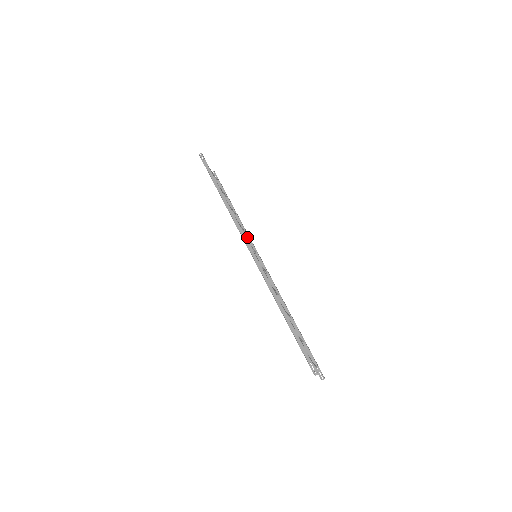
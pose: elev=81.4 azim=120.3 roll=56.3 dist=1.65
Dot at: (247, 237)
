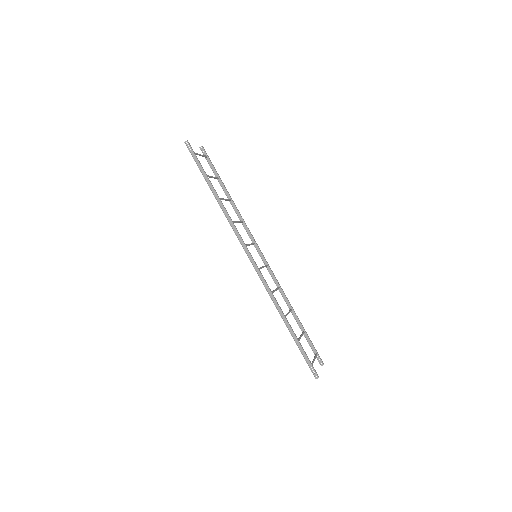
Dot at: (245, 227)
